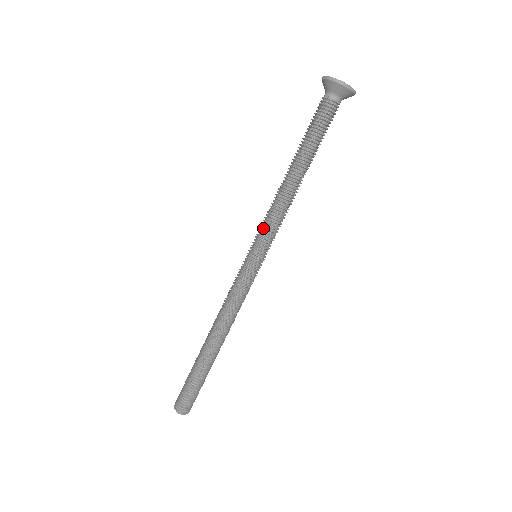
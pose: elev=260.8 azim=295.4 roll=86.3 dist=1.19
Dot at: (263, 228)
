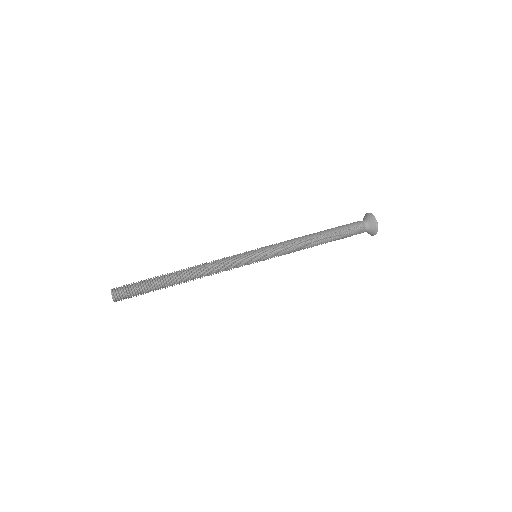
Dot at: (277, 248)
